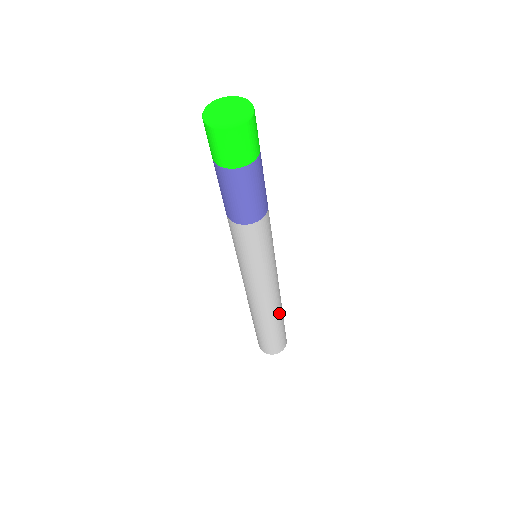
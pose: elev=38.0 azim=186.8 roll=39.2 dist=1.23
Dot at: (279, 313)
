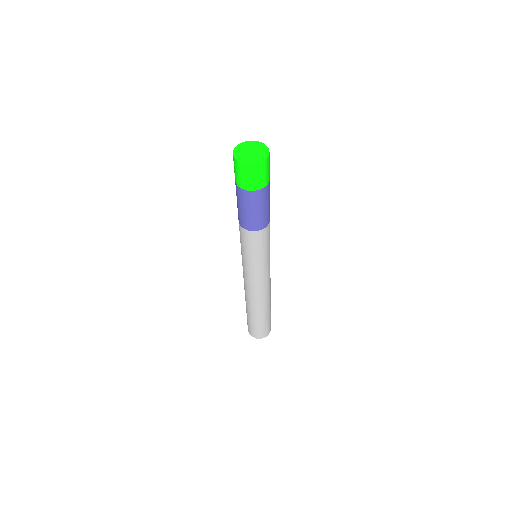
Dot at: (270, 298)
